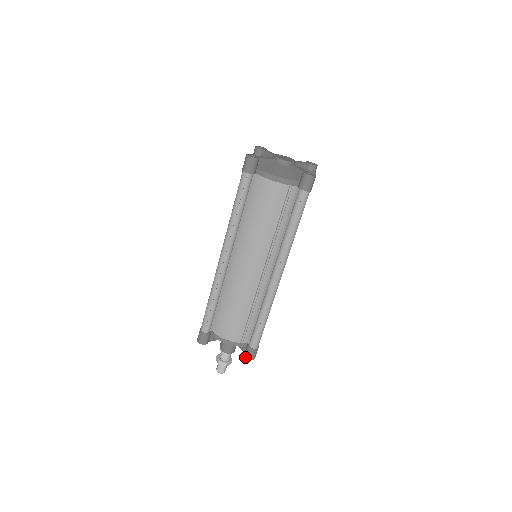
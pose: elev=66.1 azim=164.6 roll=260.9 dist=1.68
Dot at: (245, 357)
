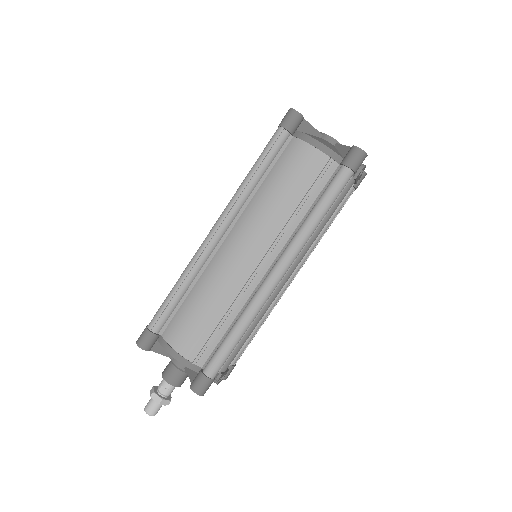
Dot at: (191, 387)
